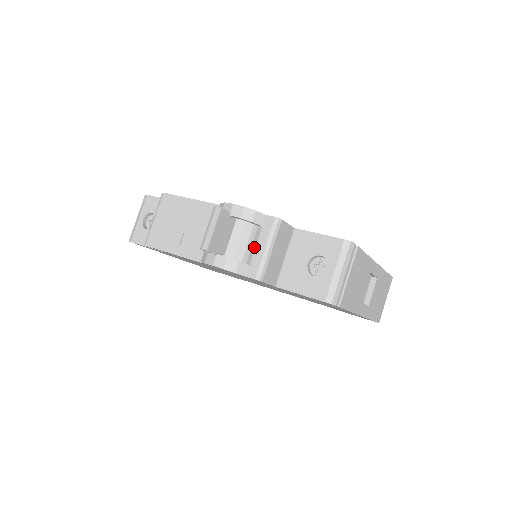
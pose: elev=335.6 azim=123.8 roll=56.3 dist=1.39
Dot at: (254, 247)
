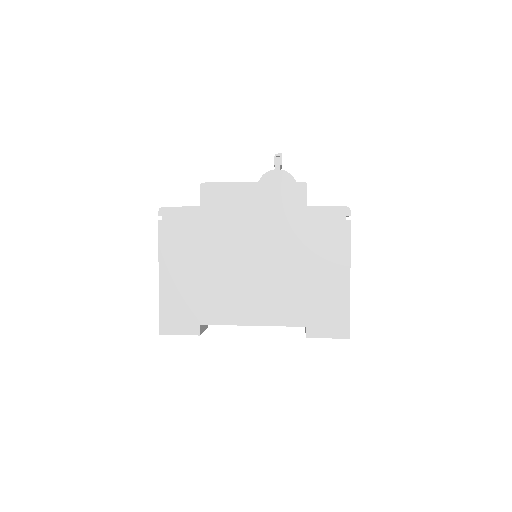
Dot at: occluded
